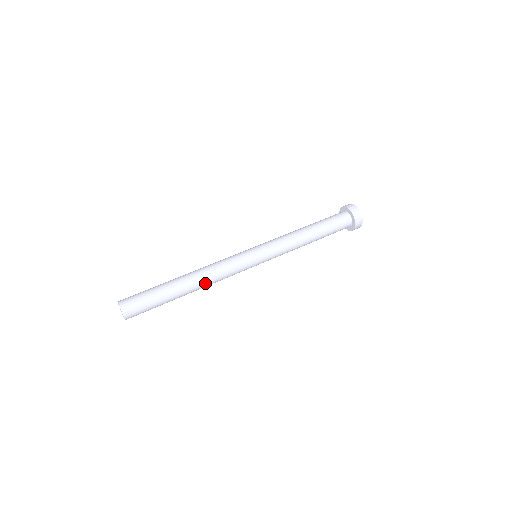
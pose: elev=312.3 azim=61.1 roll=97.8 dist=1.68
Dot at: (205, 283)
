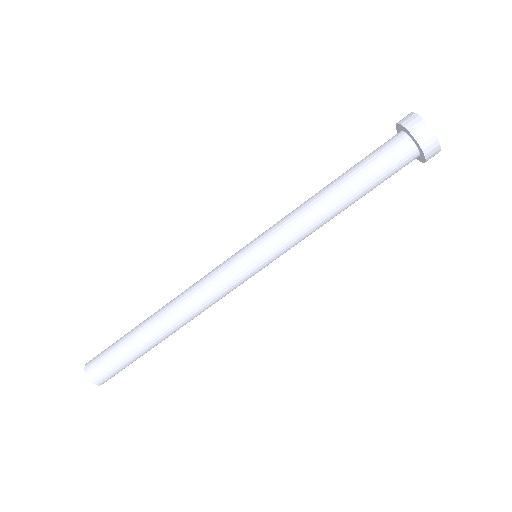
Dot at: (187, 320)
